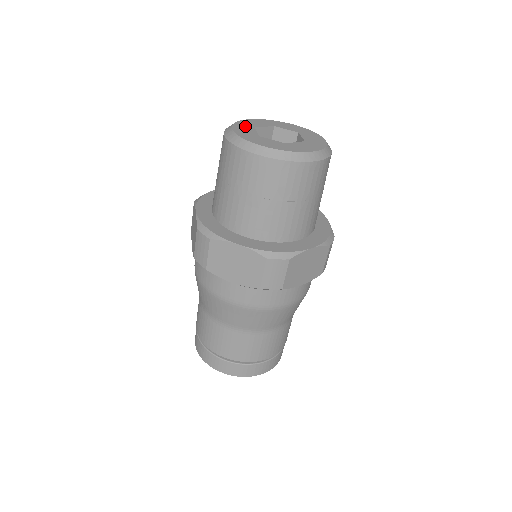
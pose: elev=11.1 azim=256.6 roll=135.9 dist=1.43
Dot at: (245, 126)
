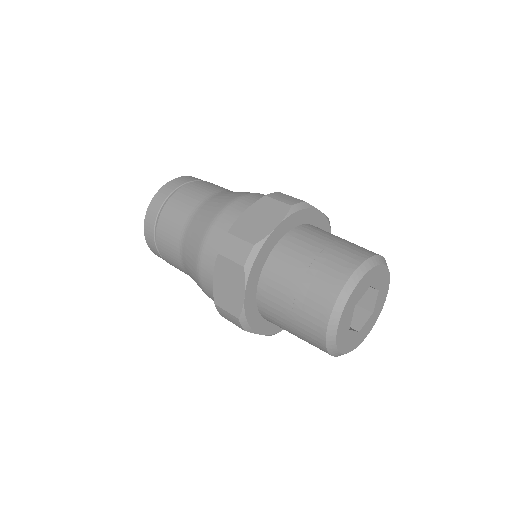
Dot at: (350, 310)
